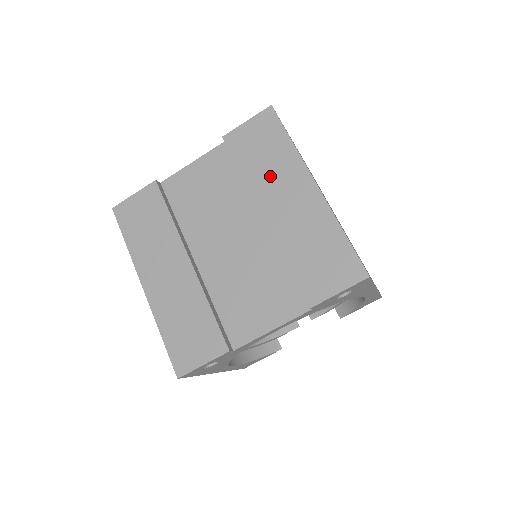
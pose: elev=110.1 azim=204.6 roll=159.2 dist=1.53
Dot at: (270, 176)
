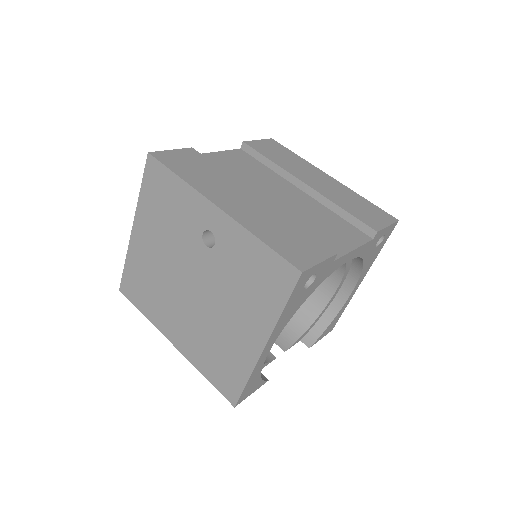
Dot at: (295, 166)
